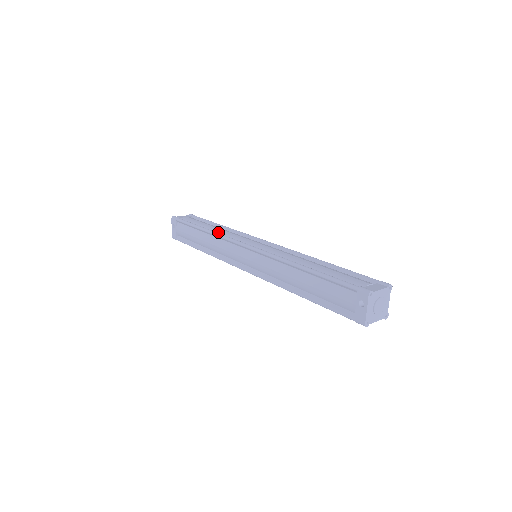
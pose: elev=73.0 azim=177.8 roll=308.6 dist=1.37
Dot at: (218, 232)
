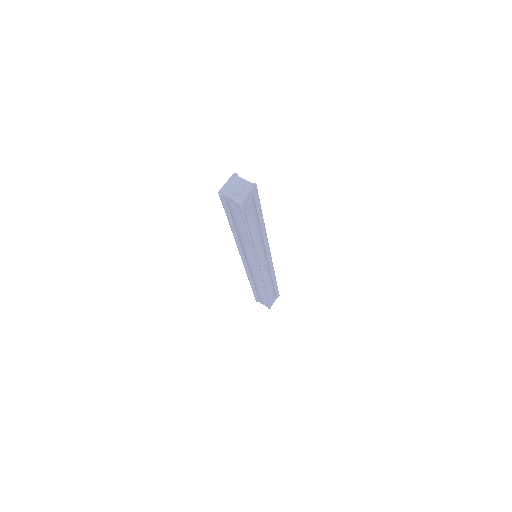
Dot at: occluded
